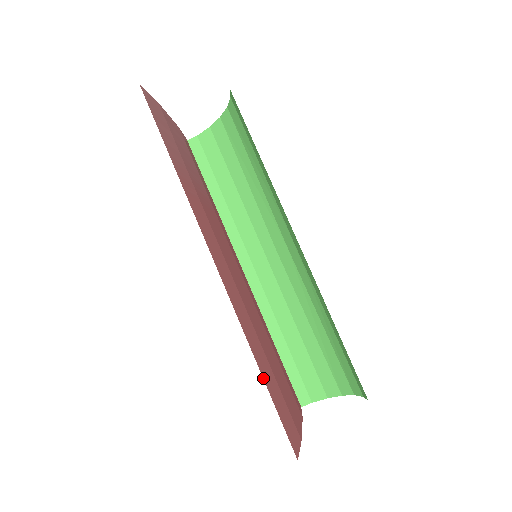
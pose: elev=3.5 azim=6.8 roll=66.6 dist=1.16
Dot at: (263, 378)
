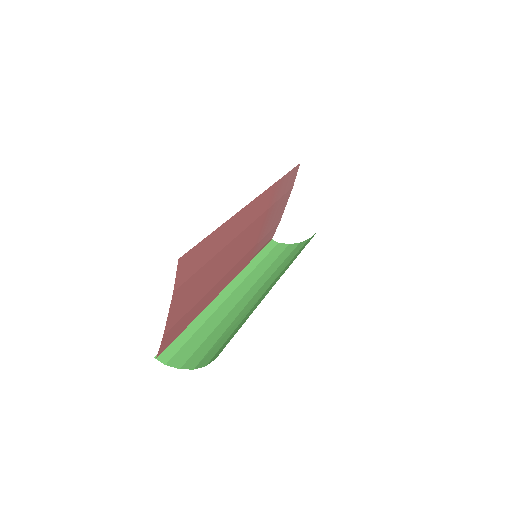
Dot at: (214, 231)
